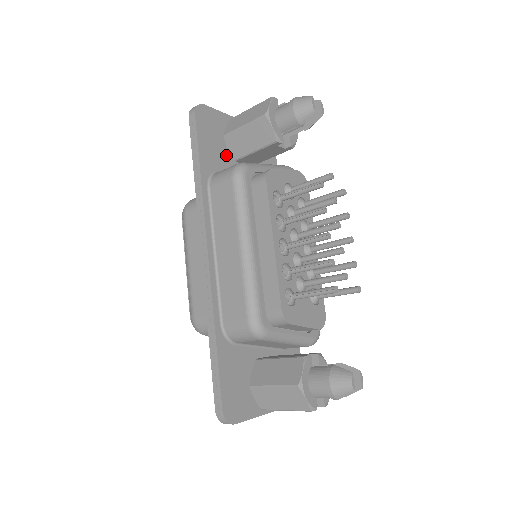
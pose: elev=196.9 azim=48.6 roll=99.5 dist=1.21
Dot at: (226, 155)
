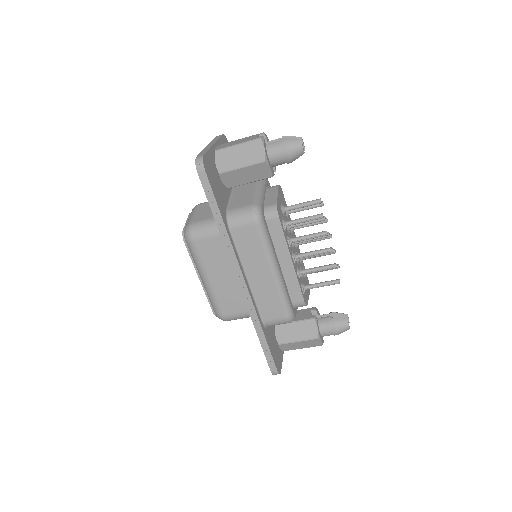
Dot at: (223, 188)
